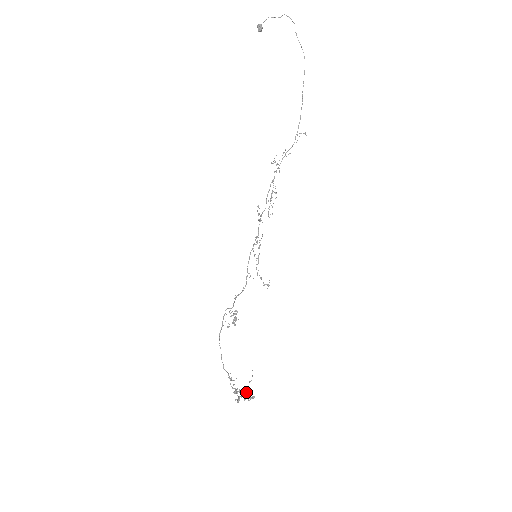
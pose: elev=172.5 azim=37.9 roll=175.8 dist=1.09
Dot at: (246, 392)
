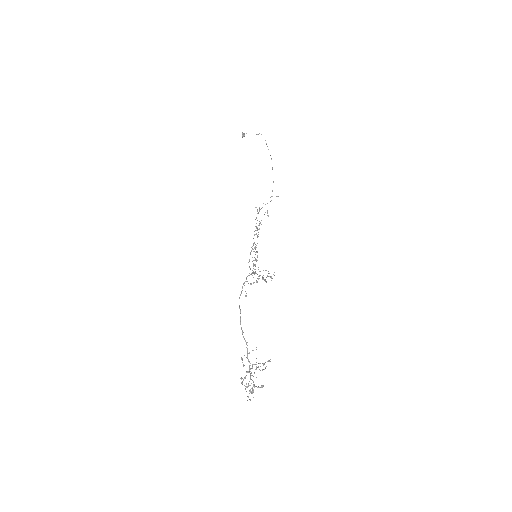
Dot at: occluded
